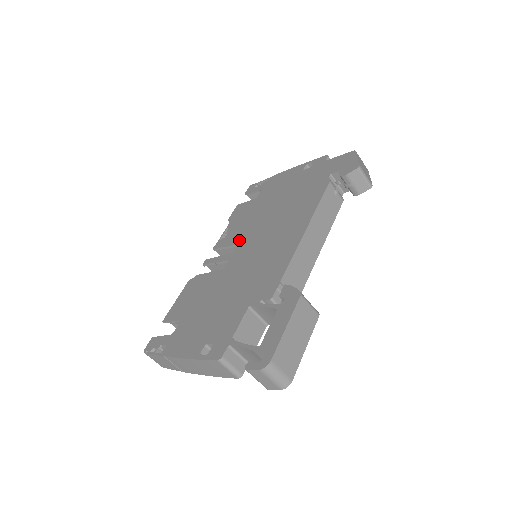
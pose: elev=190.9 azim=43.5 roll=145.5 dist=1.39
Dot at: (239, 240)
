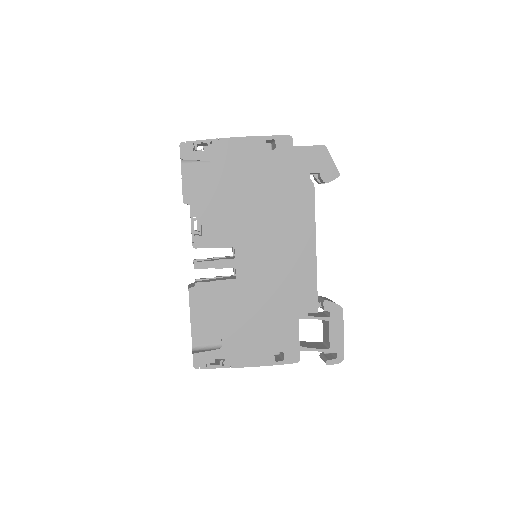
Dot at: (232, 242)
